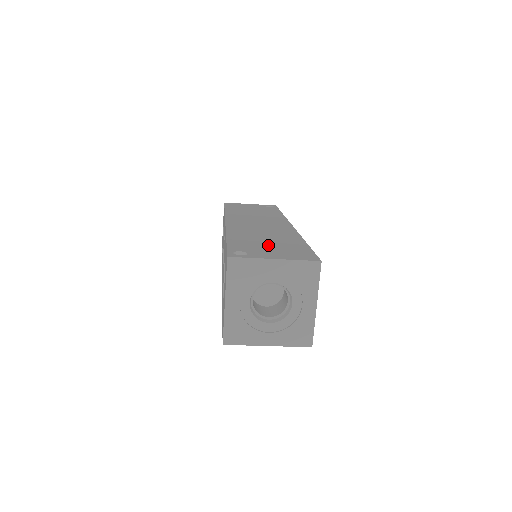
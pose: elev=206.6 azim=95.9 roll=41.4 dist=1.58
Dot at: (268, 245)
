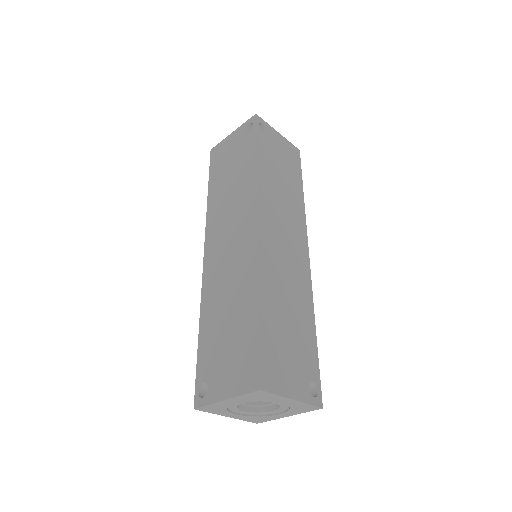
Dot at: (225, 344)
